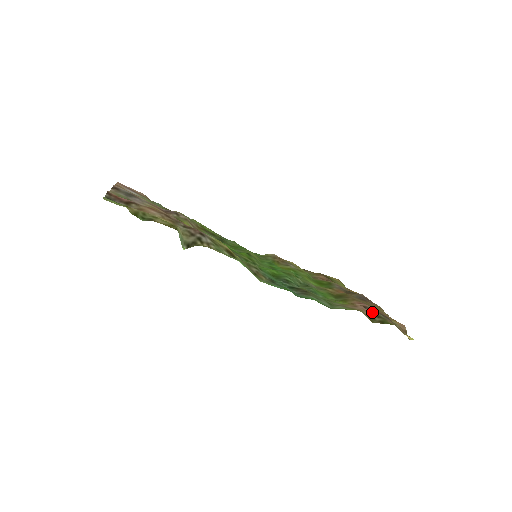
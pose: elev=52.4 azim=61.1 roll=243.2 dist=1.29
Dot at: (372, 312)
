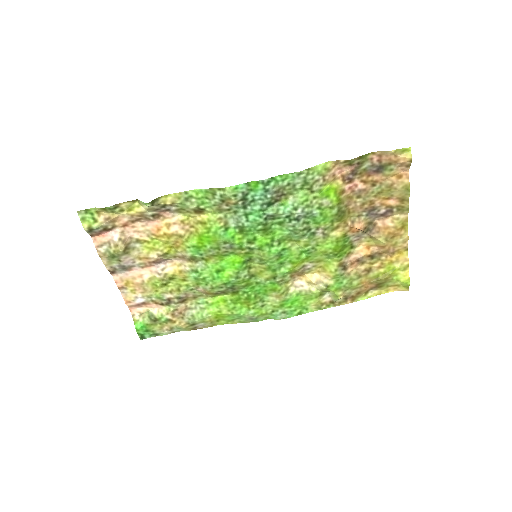
Dot at: (354, 170)
